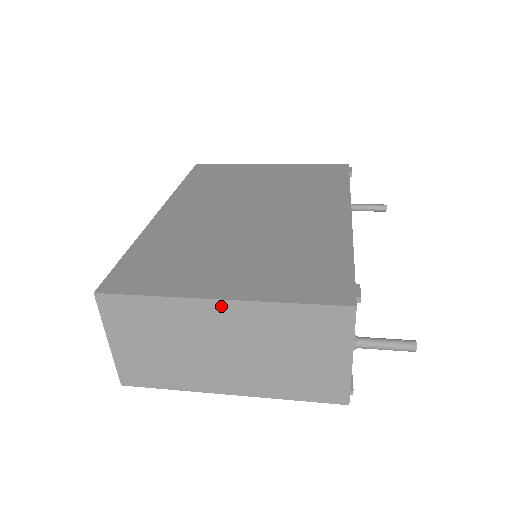
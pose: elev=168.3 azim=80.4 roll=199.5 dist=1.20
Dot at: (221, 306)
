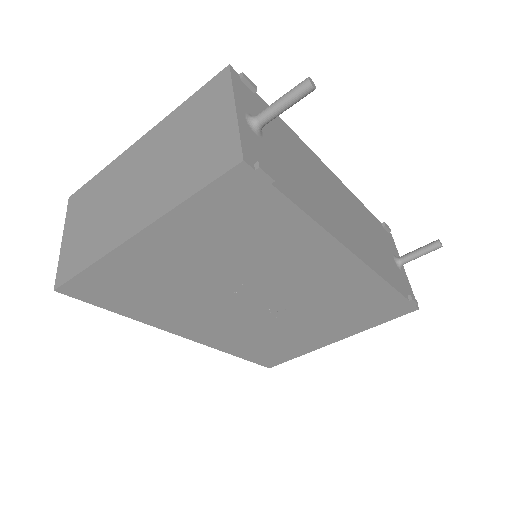
Dot at: (140, 143)
